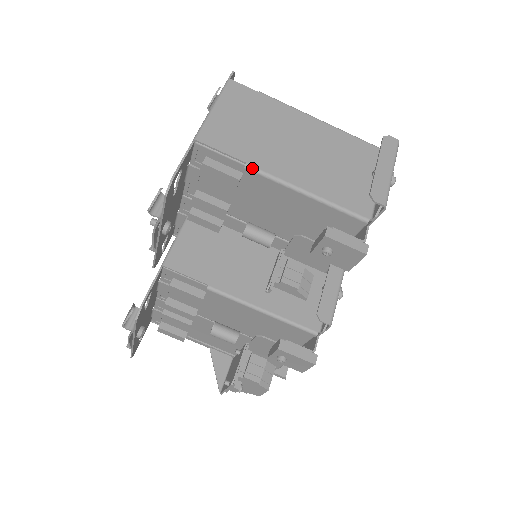
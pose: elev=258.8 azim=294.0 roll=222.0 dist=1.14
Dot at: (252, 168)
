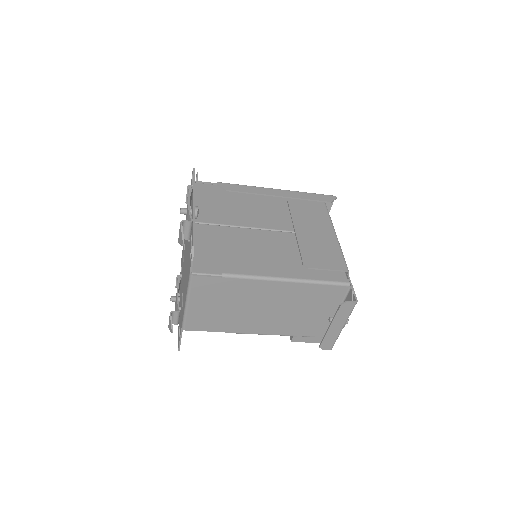
Dot at: occluded
